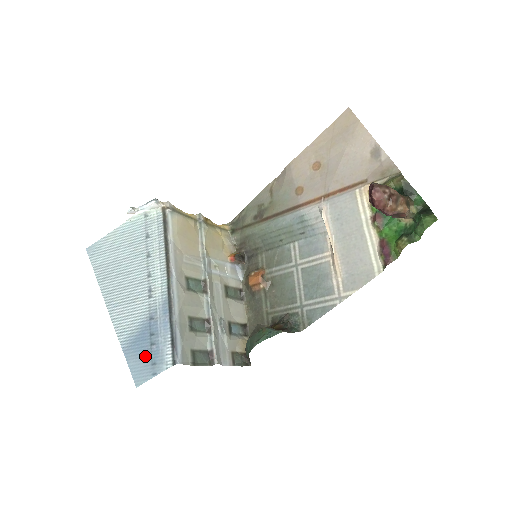
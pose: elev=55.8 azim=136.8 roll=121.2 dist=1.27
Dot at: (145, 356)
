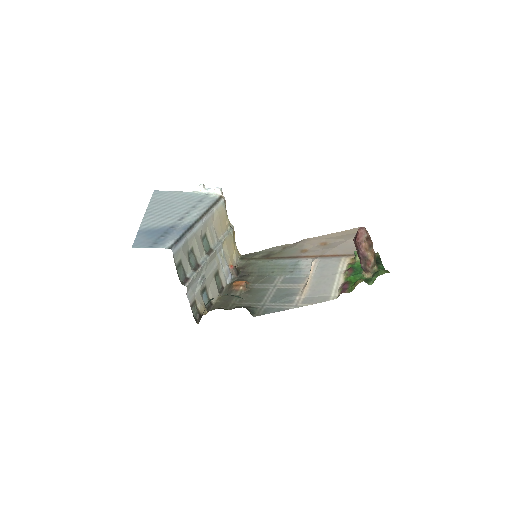
Dot at: (152, 238)
